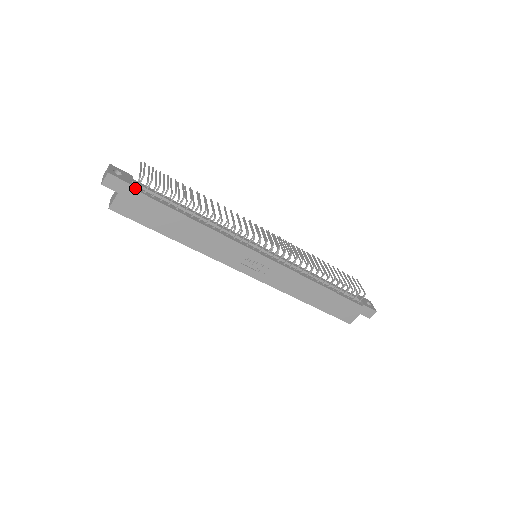
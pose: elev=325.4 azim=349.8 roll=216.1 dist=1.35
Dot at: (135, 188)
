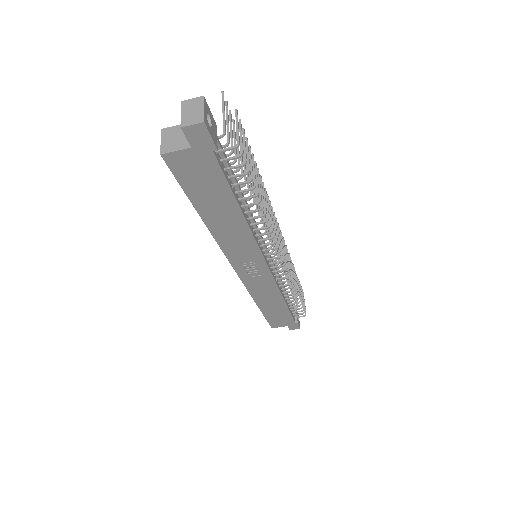
Dot at: (215, 152)
